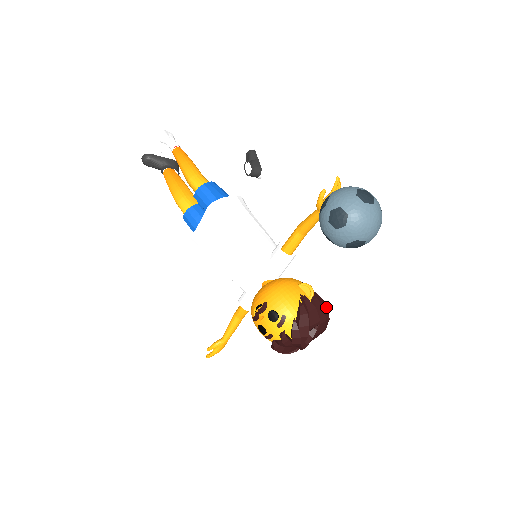
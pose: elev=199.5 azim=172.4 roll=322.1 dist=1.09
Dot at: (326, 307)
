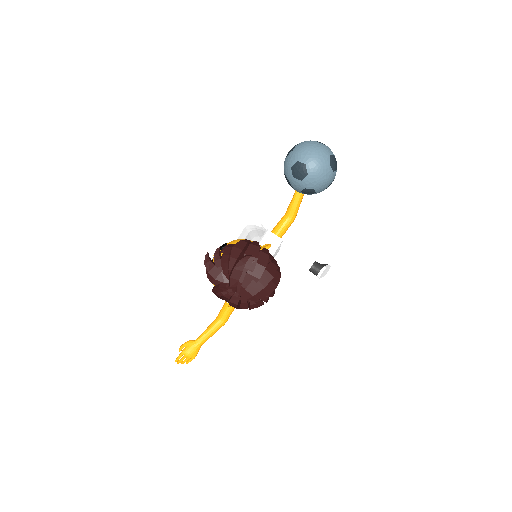
Dot at: (276, 267)
